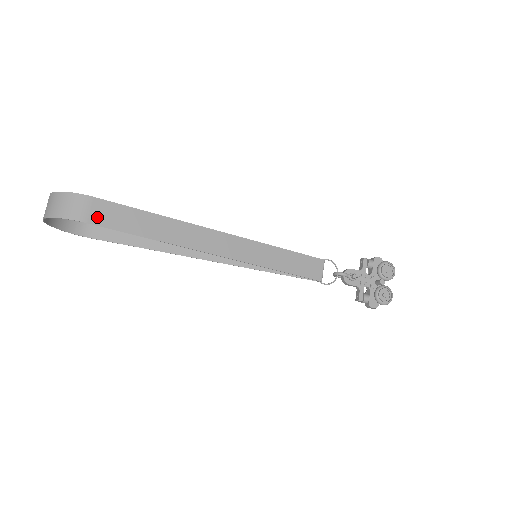
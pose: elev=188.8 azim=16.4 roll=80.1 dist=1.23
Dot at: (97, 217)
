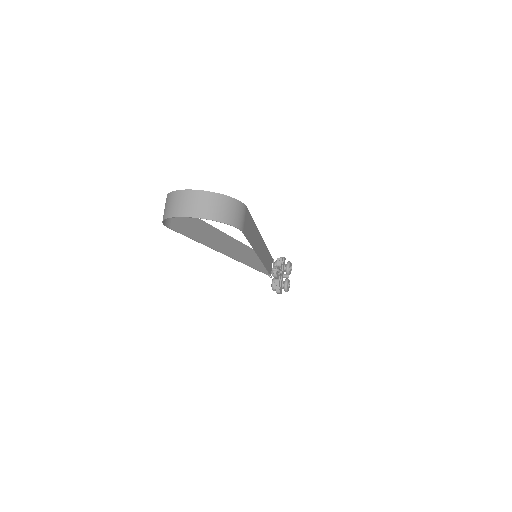
Dot at: (245, 226)
